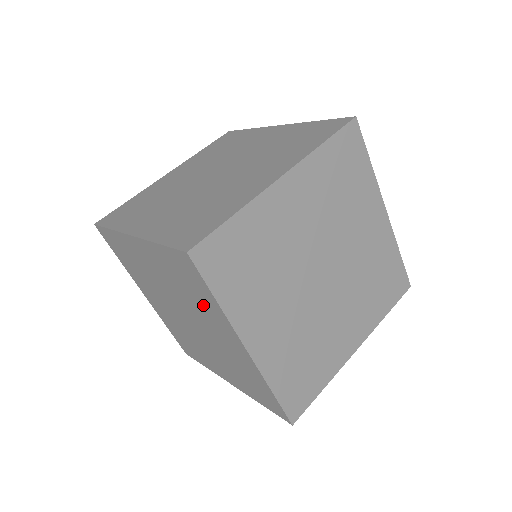
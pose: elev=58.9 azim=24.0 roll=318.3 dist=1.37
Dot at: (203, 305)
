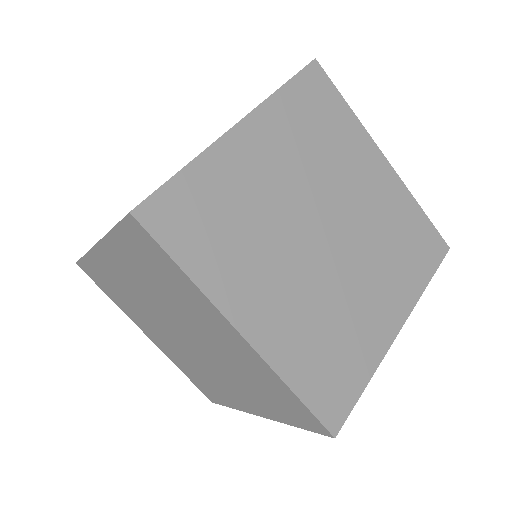
Dot at: (259, 396)
